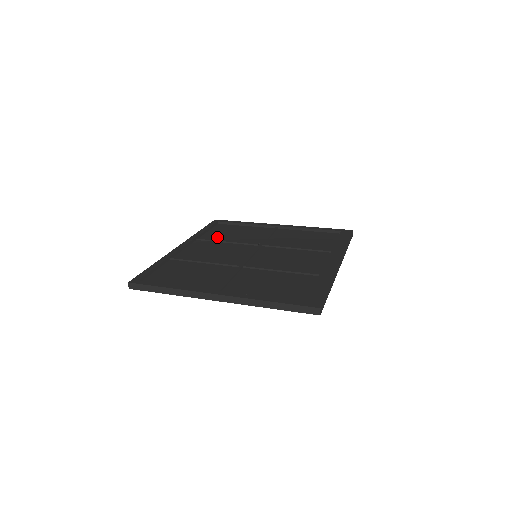
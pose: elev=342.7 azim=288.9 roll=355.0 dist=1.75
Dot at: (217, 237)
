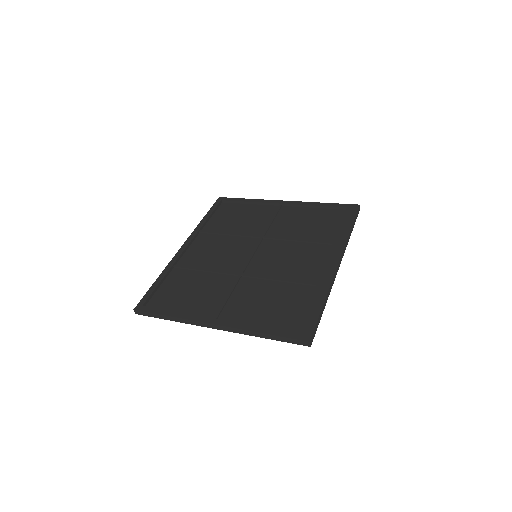
Dot at: (220, 226)
